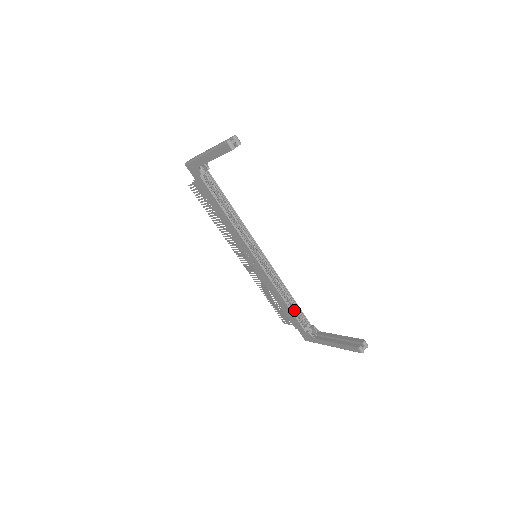
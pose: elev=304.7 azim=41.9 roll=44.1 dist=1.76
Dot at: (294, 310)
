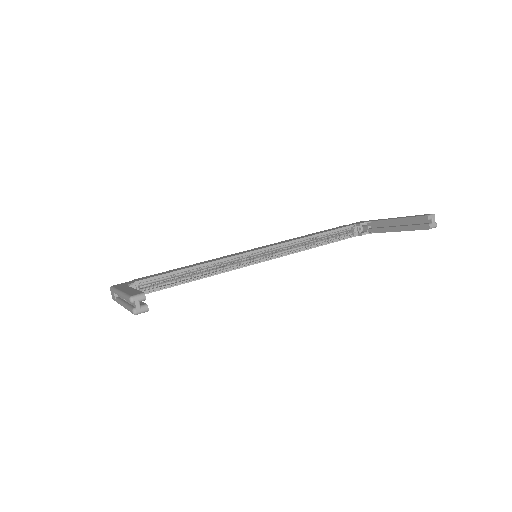
Dot at: (330, 235)
